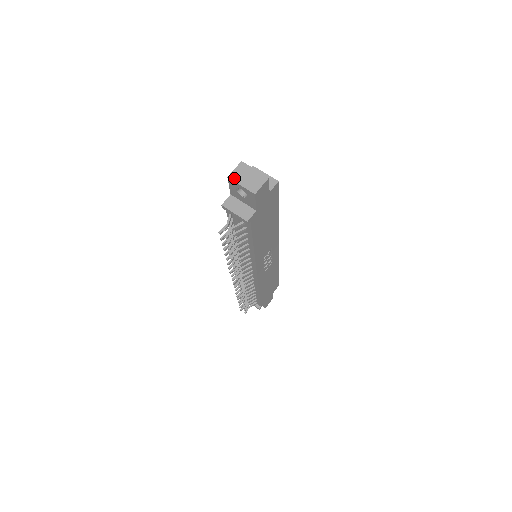
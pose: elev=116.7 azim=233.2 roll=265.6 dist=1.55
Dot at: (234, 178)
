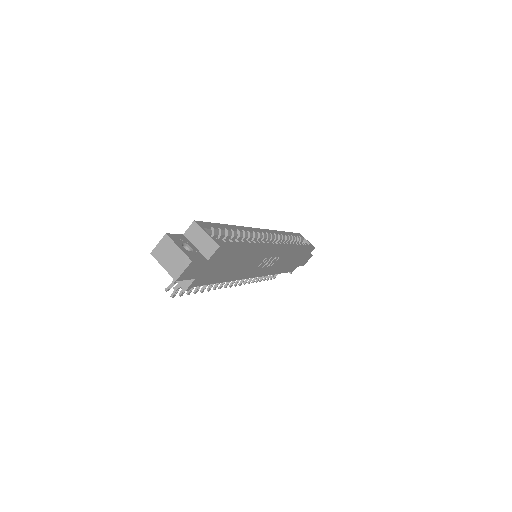
Dot at: (157, 256)
